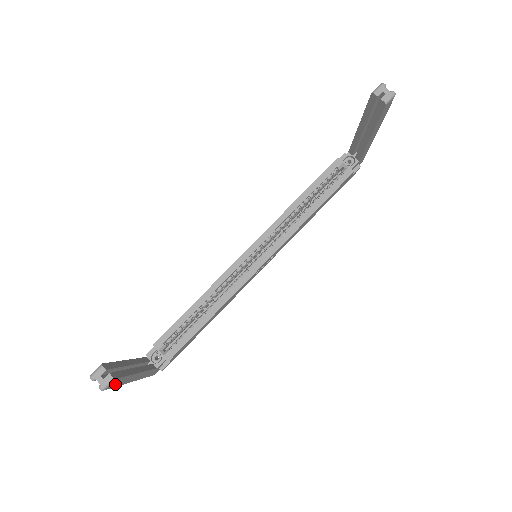
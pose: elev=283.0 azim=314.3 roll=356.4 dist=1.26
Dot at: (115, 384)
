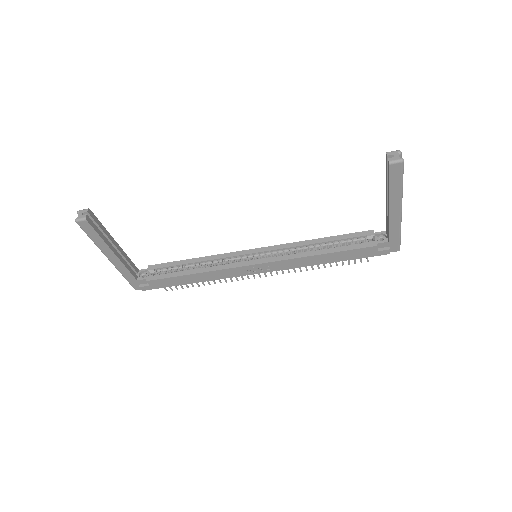
Dot at: (88, 230)
